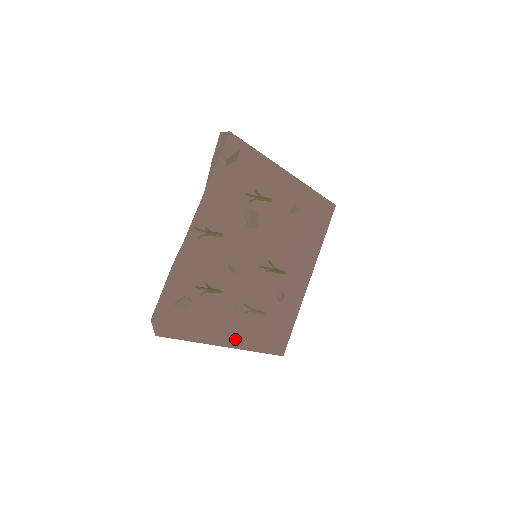
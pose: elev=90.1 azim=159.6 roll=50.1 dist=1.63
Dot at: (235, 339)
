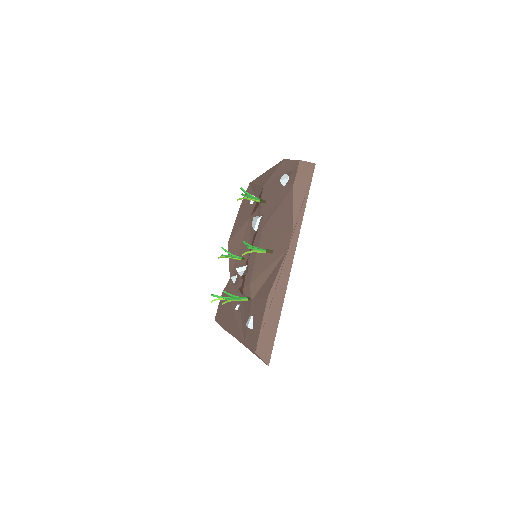
Dot at: occluded
